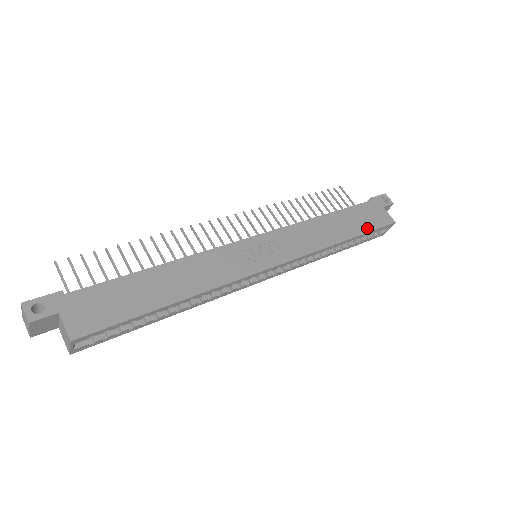
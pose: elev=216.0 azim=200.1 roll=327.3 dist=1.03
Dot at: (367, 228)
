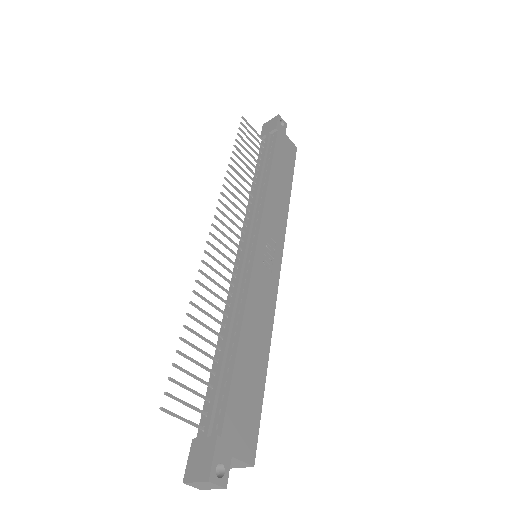
Dot at: (291, 169)
